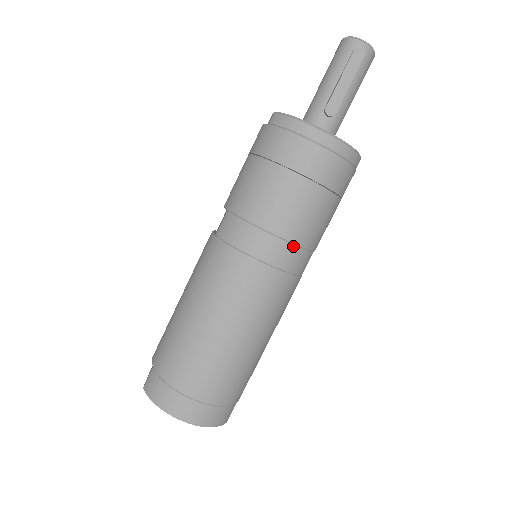
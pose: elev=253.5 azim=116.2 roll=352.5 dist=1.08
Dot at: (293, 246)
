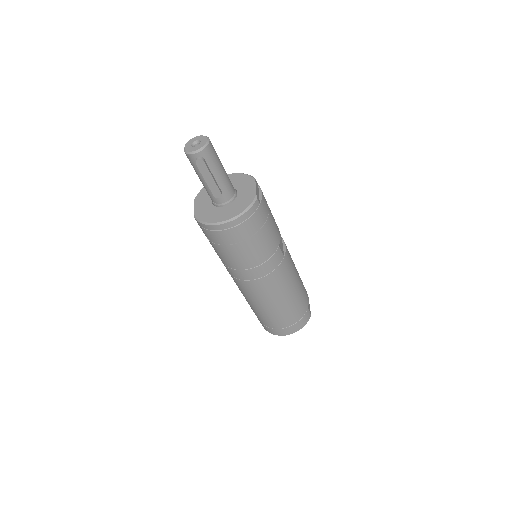
Dot at: (264, 263)
